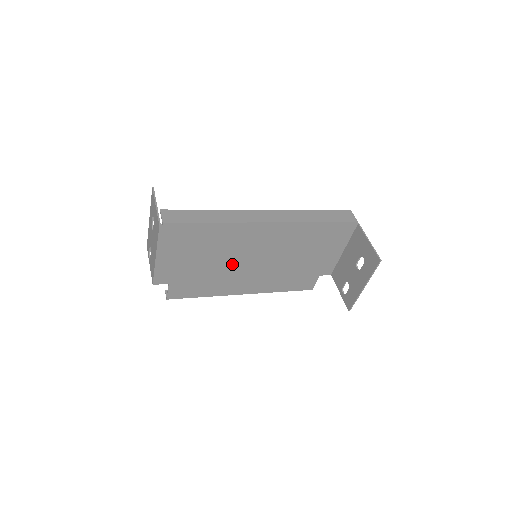
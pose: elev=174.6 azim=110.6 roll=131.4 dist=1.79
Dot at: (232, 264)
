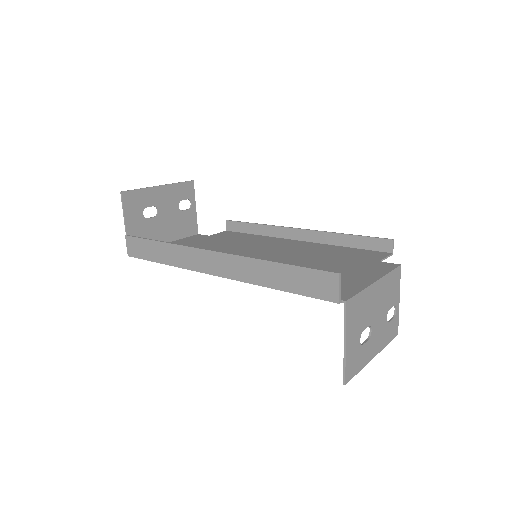
Dot at: (240, 251)
